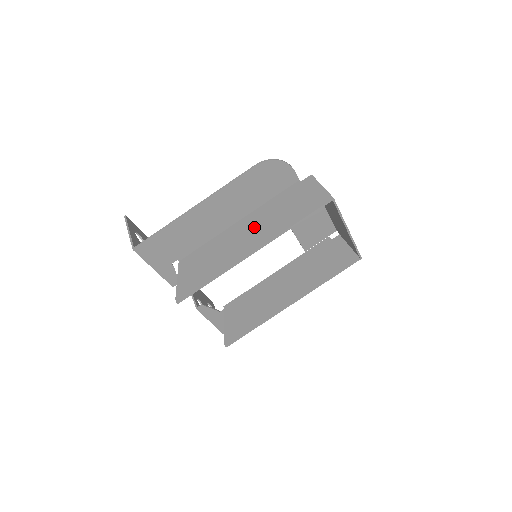
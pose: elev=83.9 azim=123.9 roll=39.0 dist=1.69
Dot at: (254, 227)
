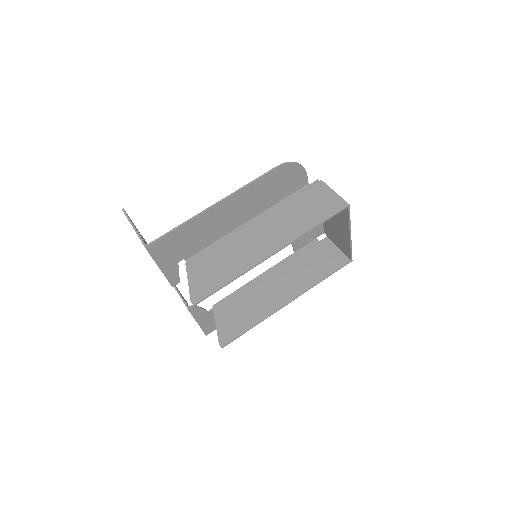
Dot at: (268, 228)
